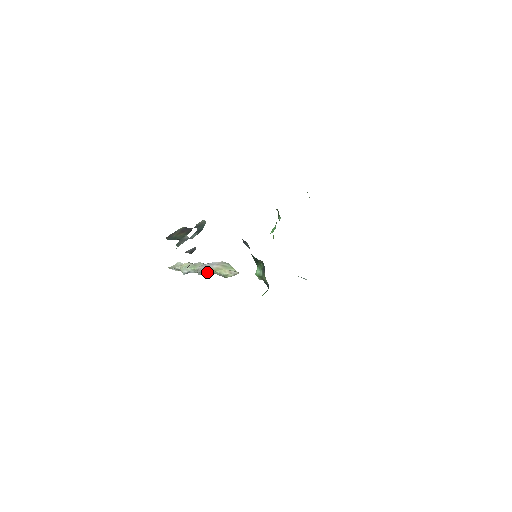
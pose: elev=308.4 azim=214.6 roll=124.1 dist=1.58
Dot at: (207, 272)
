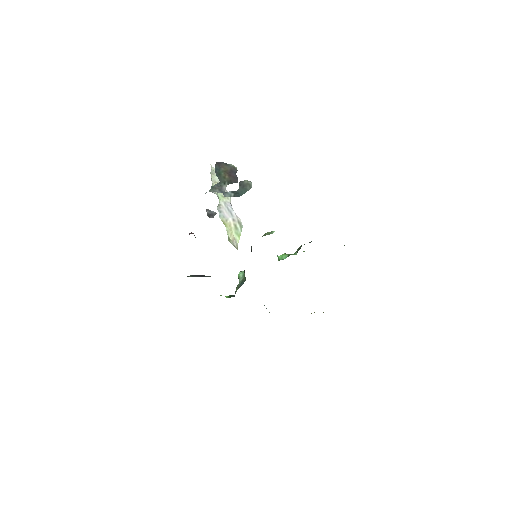
Dot at: (221, 219)
